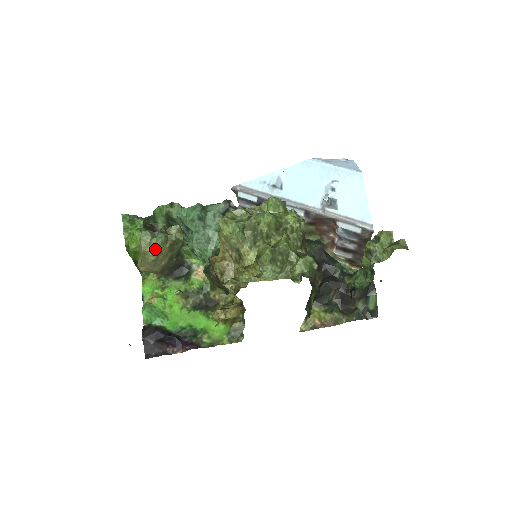
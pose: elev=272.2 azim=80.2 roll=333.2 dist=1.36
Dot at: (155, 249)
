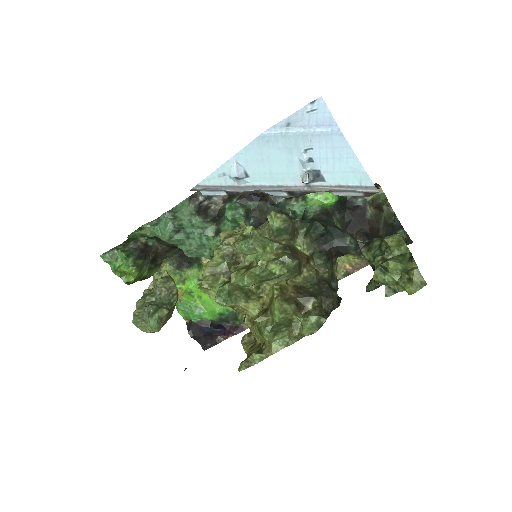
Dot at: occluded
